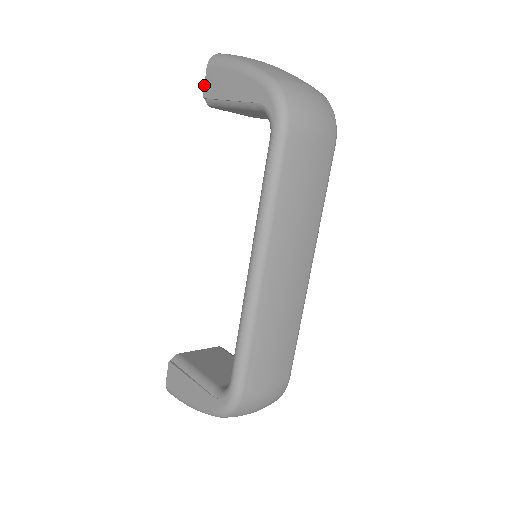
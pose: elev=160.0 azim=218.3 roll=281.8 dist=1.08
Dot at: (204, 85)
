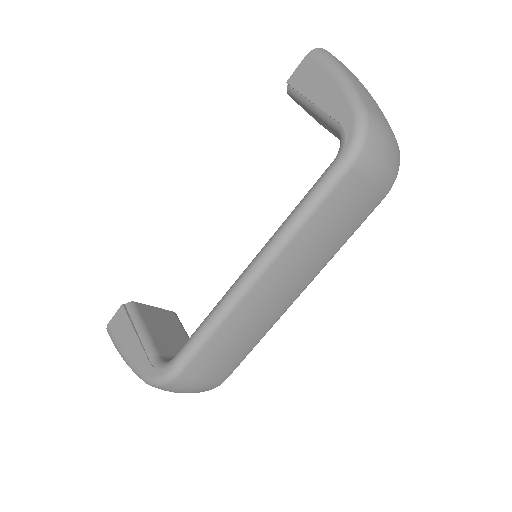
Dot at: (294, 71)
